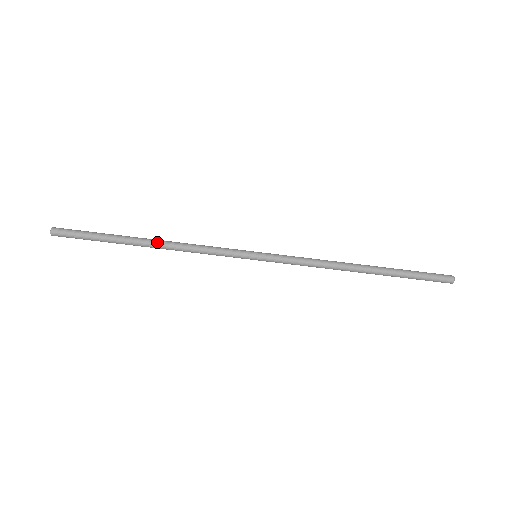
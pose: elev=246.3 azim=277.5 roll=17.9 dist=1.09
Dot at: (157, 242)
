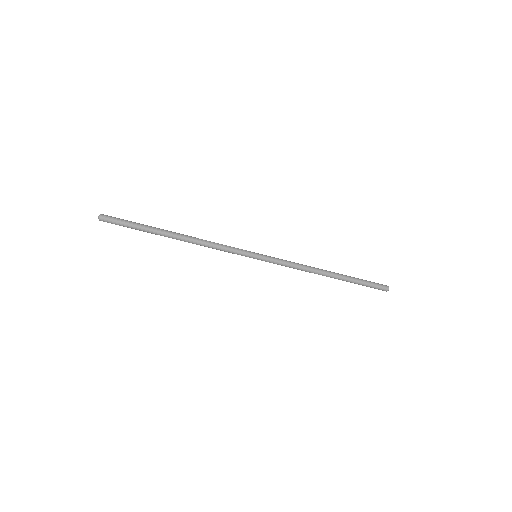
Dot at: occluded
